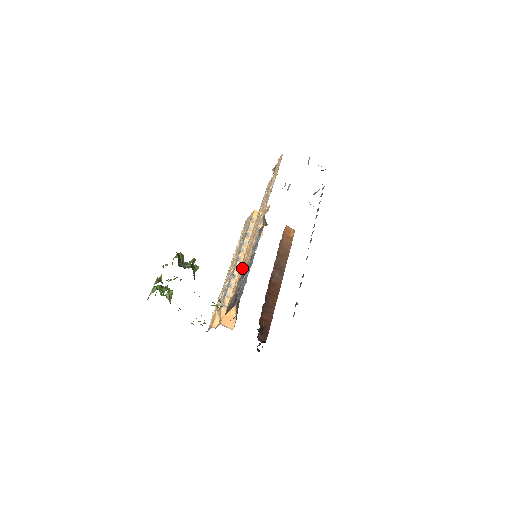
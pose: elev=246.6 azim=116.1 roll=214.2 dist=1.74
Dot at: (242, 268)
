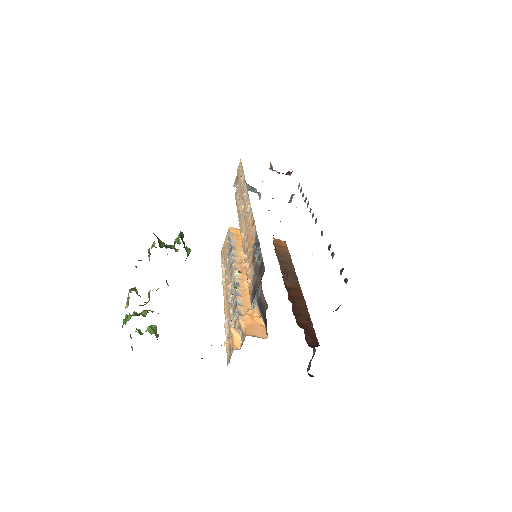
Dot at: (249, 251)
